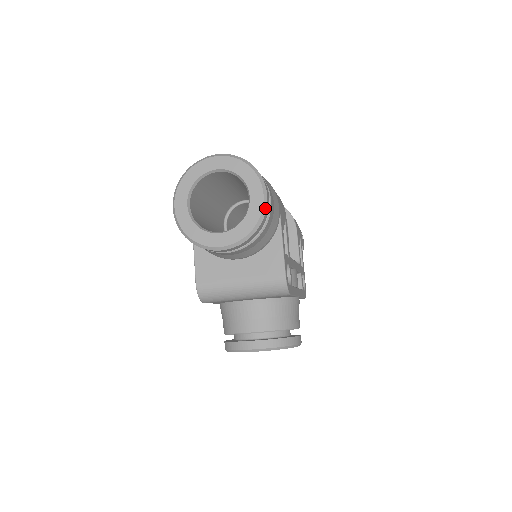
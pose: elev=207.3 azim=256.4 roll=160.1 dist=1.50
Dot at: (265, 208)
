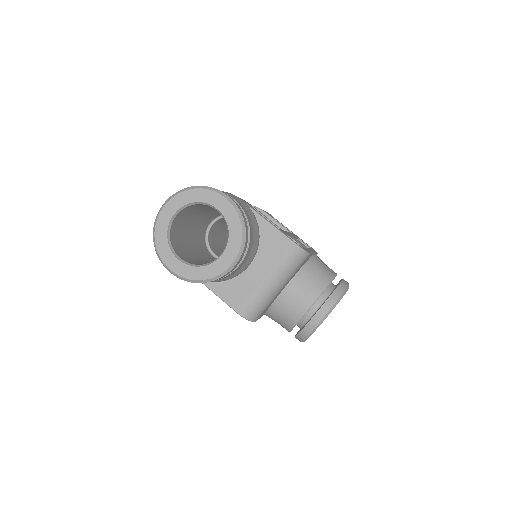
Dot at: (236, 206)
